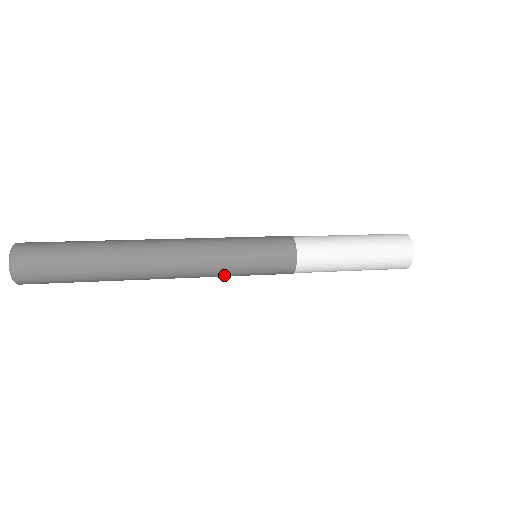
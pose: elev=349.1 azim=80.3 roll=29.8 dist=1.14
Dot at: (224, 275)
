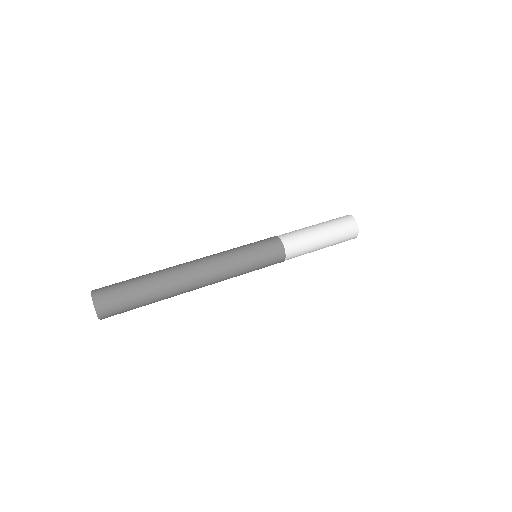
Dot at: (239, 275)
